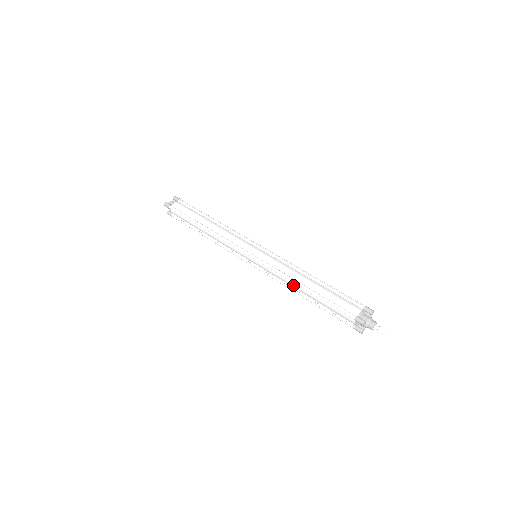
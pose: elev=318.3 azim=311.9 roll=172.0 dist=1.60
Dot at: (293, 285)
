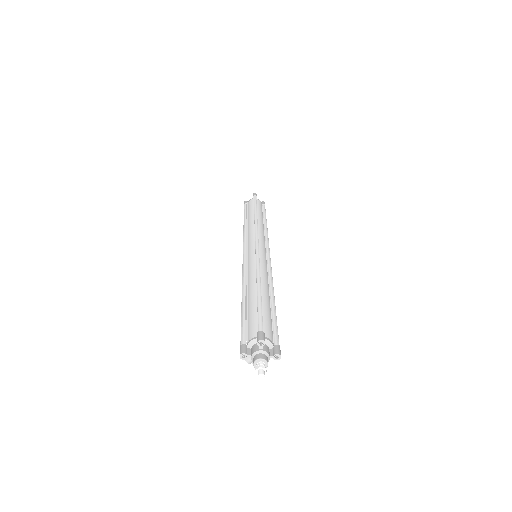
Dot at: (252, 280)
